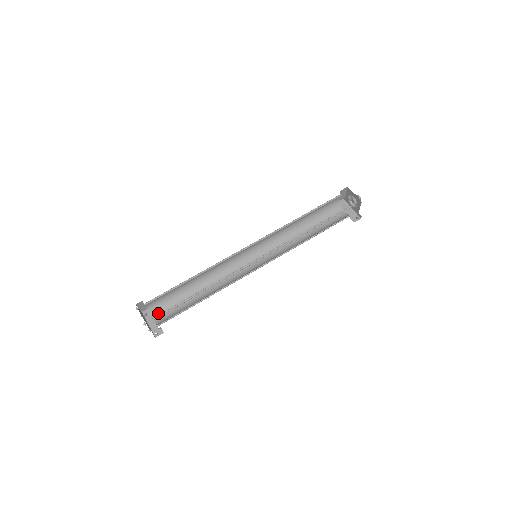
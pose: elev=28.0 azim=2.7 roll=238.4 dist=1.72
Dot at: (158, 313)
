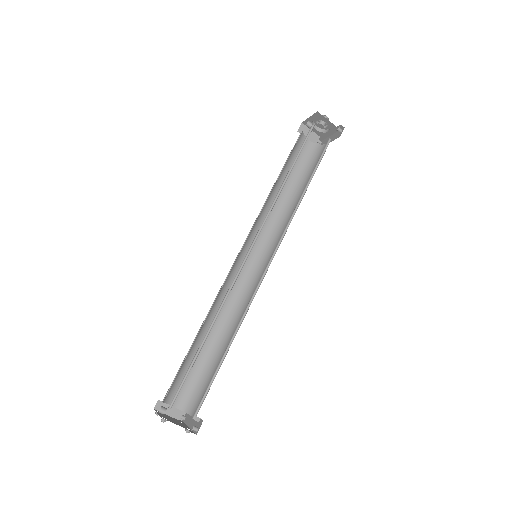
Dot at: (195, 406)
